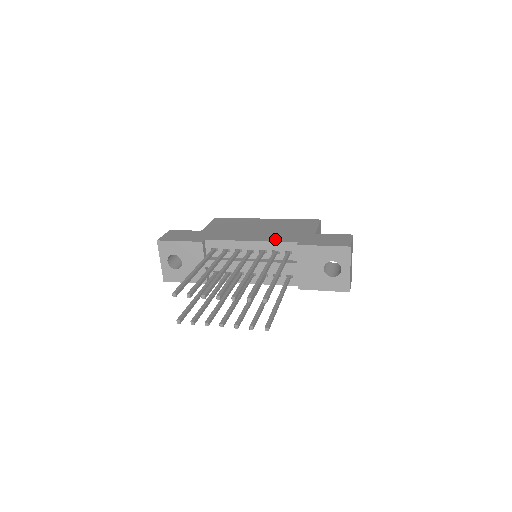
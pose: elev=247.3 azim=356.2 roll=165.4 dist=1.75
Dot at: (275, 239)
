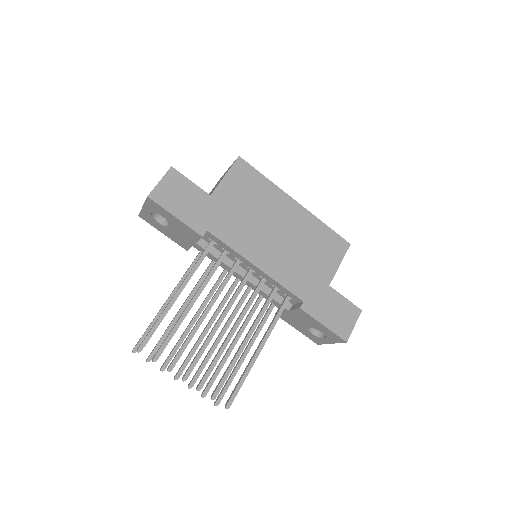
Dot at: (284, 278)
